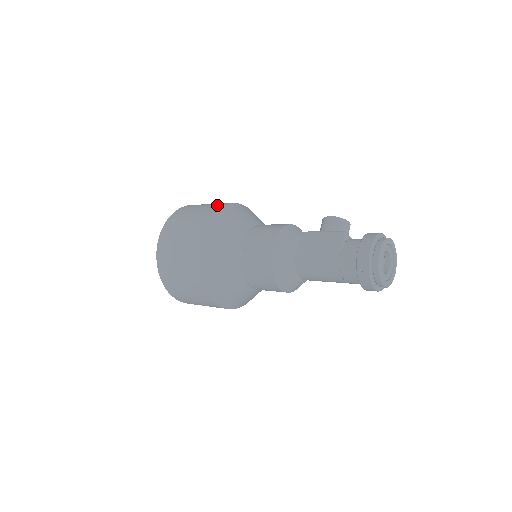
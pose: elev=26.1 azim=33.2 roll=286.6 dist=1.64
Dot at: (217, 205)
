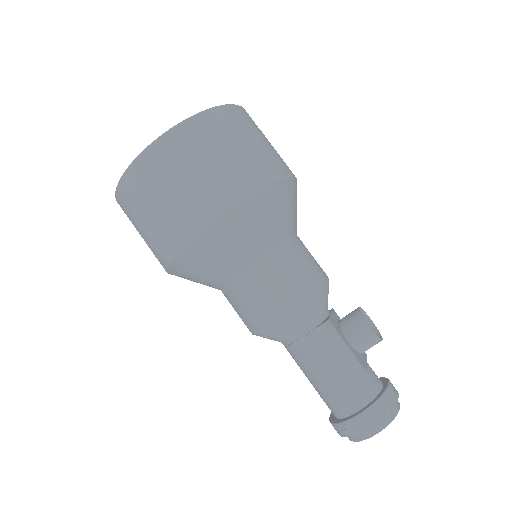
Dot at: (257, 175)
